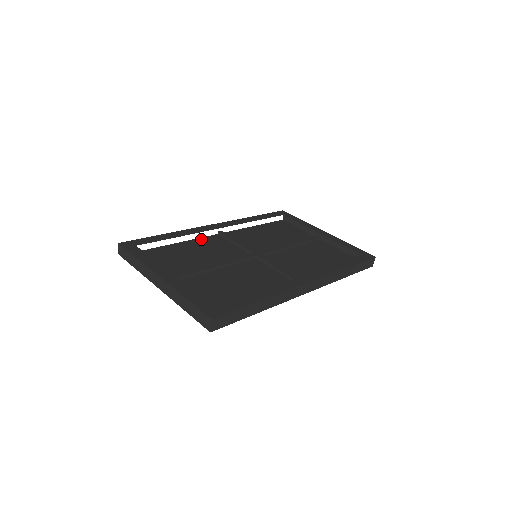
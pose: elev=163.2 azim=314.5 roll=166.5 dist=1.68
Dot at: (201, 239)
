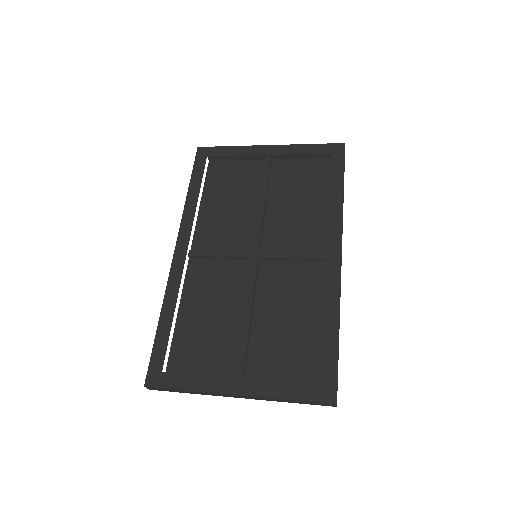
Dot at: (187, 284)
